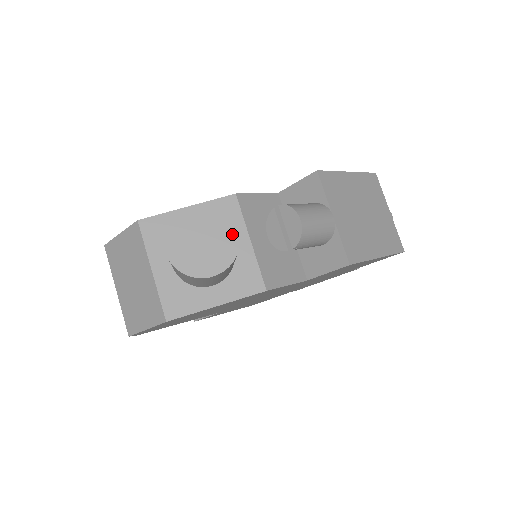
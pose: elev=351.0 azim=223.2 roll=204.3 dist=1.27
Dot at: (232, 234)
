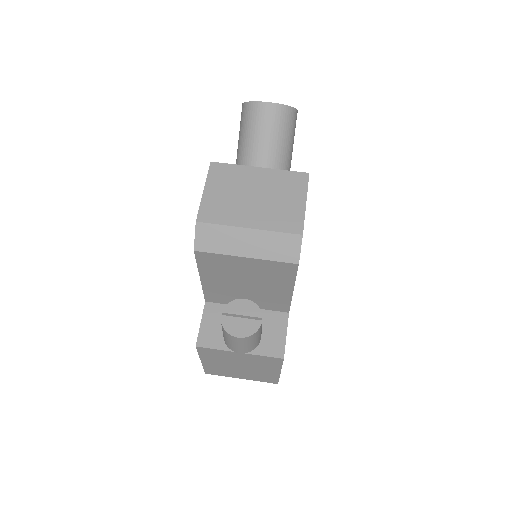
Dot at: occluded
